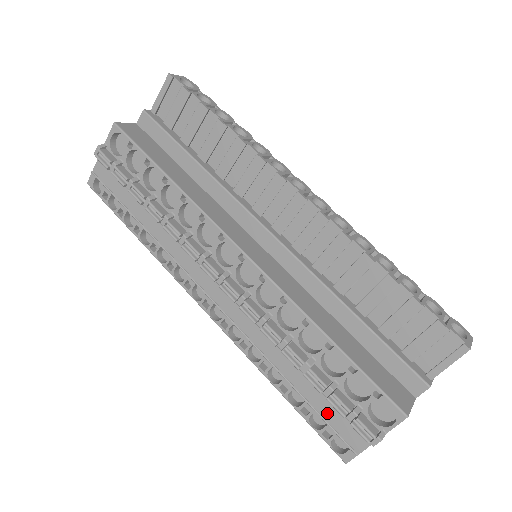
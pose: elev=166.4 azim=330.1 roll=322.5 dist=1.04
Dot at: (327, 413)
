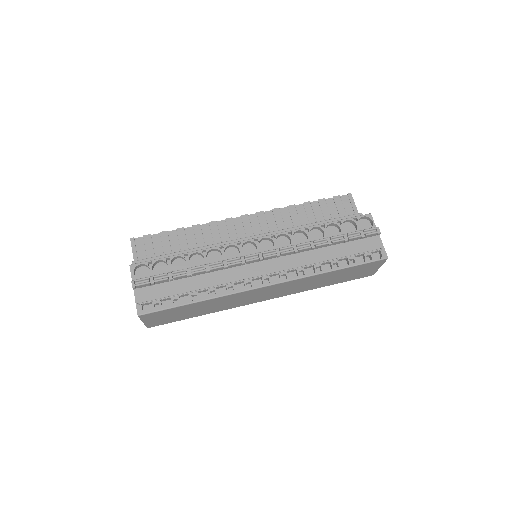
Dot at: (357, 250)
